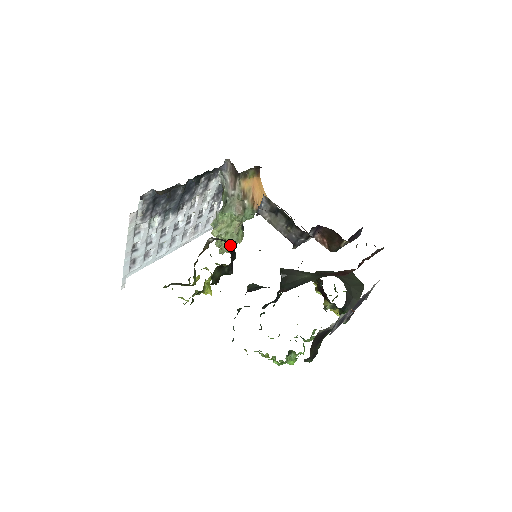
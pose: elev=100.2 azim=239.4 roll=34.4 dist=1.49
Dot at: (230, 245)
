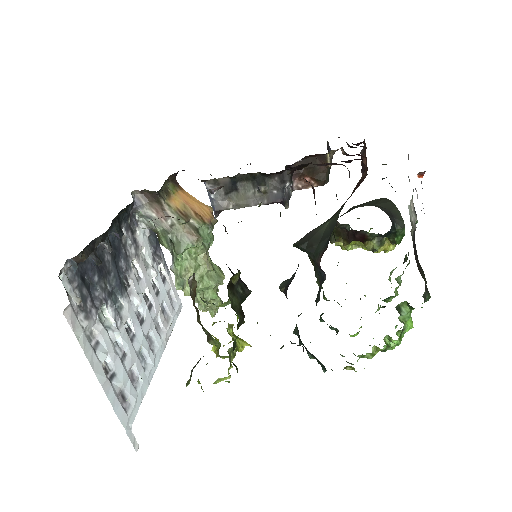
Dot at: occluded
